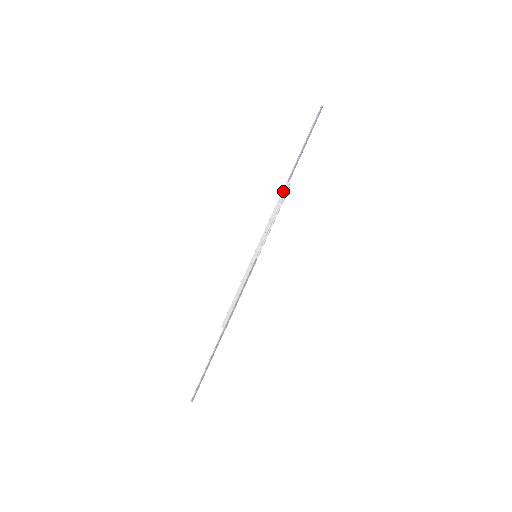
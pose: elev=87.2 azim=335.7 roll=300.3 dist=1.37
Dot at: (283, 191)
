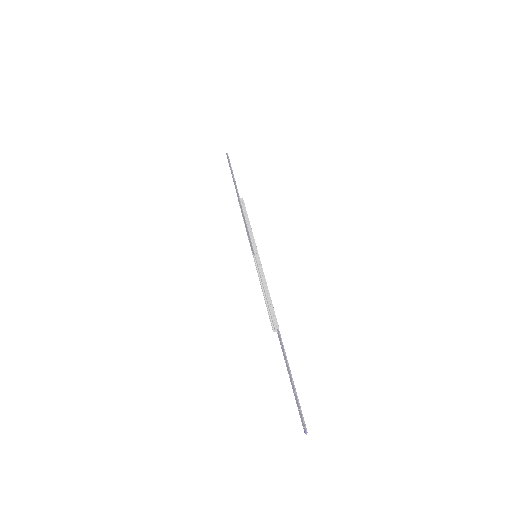
Dot at: (242, 204)
